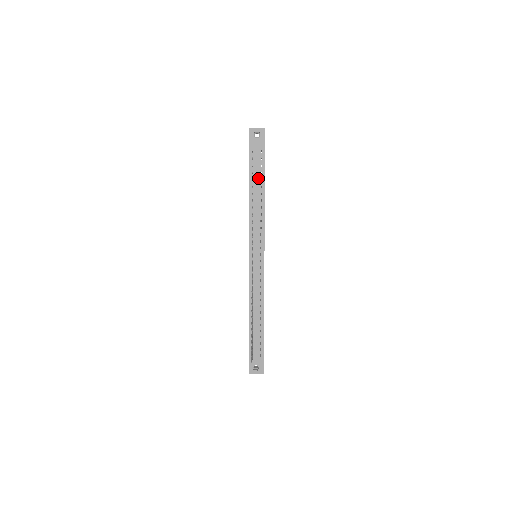
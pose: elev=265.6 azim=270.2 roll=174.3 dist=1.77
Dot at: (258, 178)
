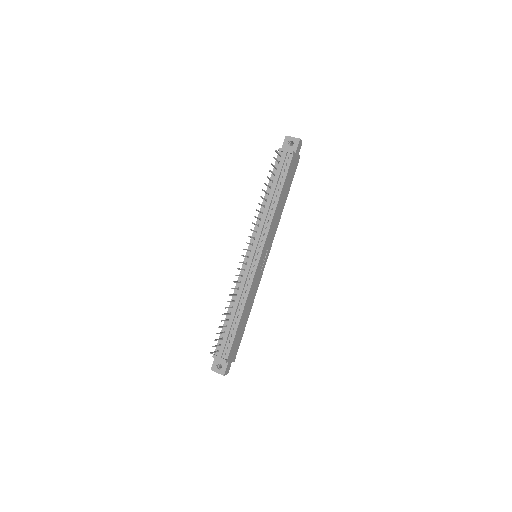
Dot at: (278, 181)
